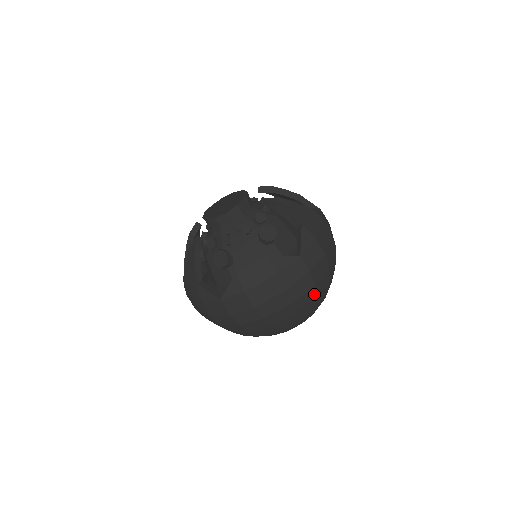
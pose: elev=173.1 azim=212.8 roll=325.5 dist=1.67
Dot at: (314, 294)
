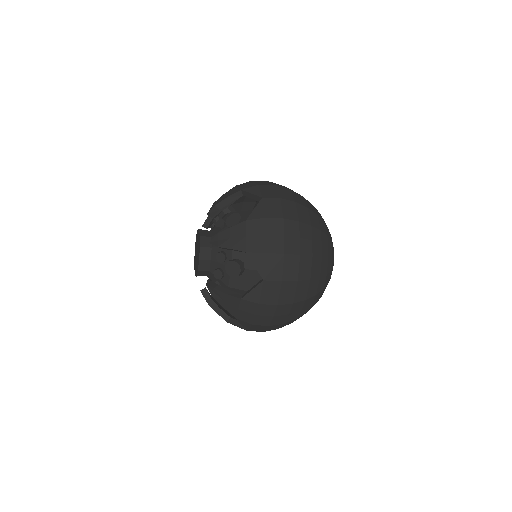
Dot at: (305, 283)
